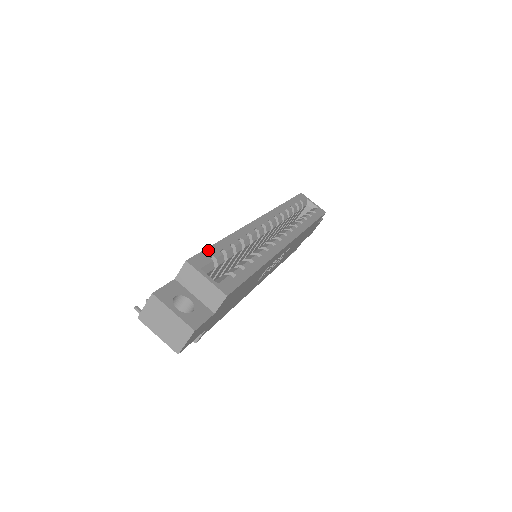
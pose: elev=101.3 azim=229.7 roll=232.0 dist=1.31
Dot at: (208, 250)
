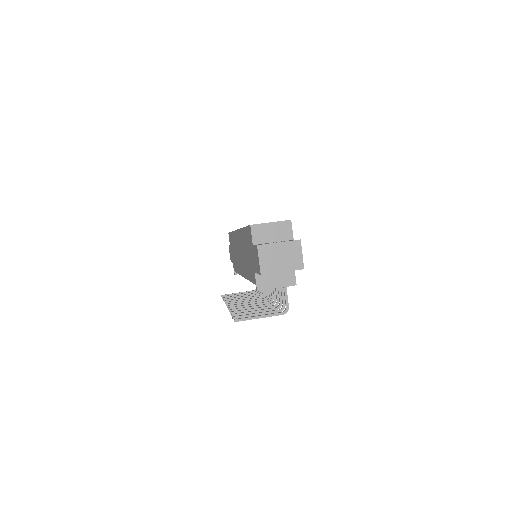
Dot at: occluded
